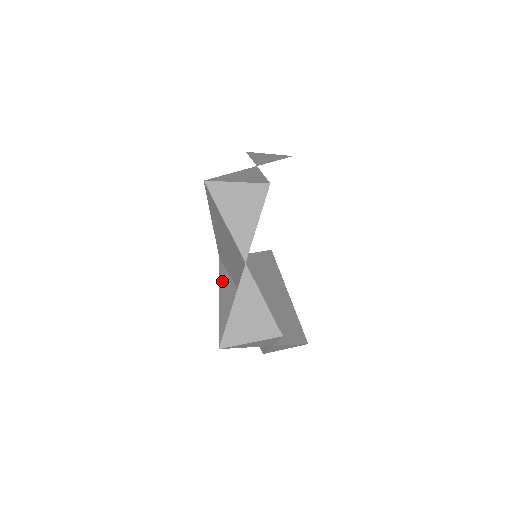
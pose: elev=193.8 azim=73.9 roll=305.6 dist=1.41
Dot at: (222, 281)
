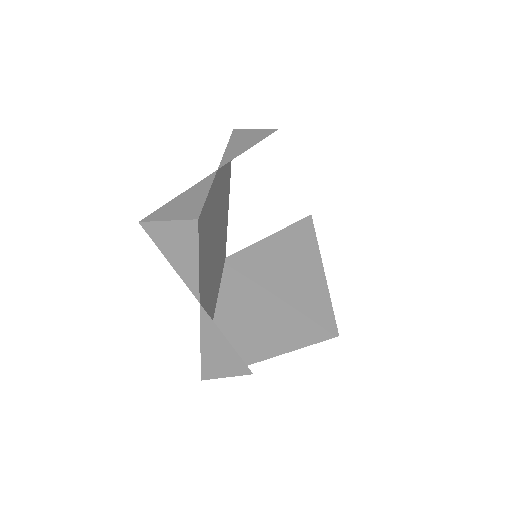
Dot at: (223, 289)
